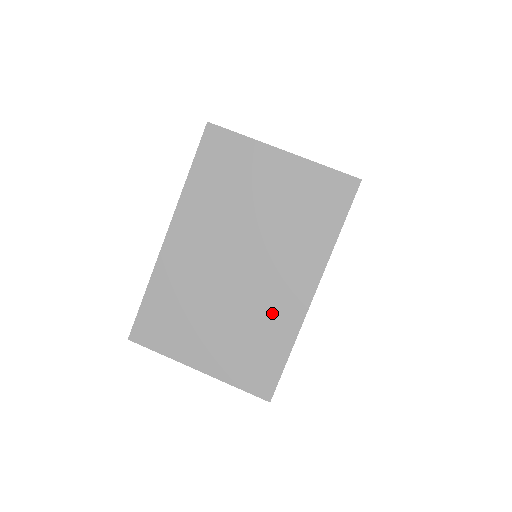
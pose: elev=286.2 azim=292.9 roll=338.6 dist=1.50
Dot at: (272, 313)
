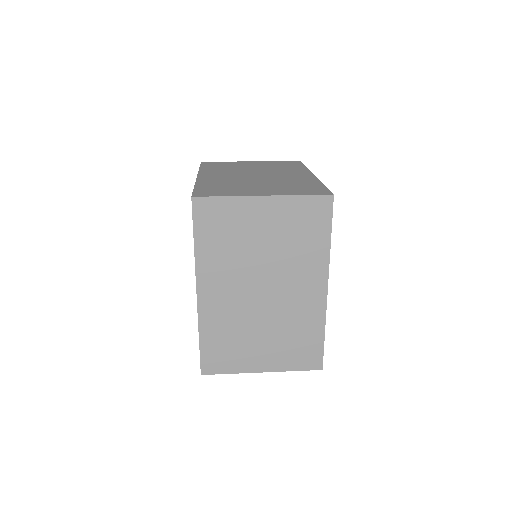
Dot at: (295, 180)
